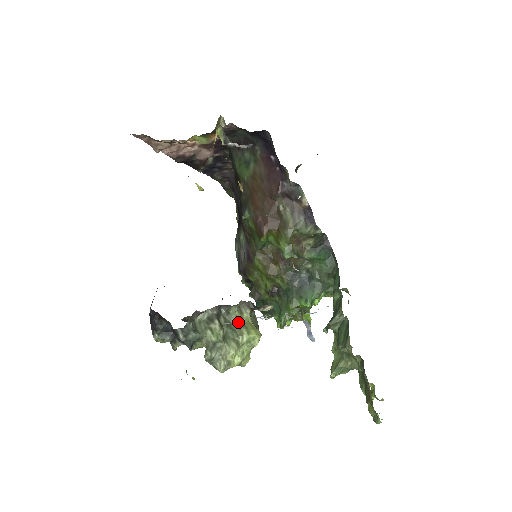
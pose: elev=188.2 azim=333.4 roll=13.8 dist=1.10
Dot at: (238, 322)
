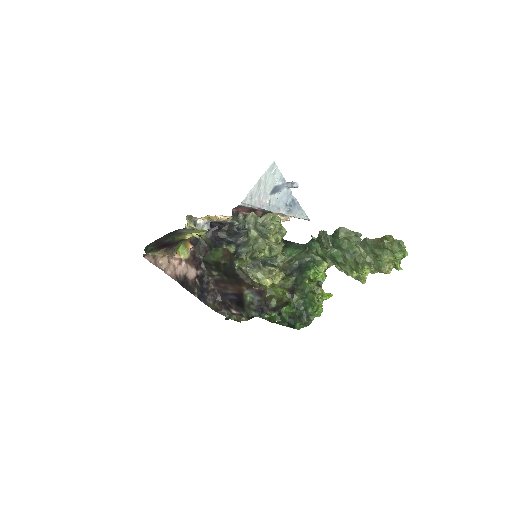
Dot at: occluded
